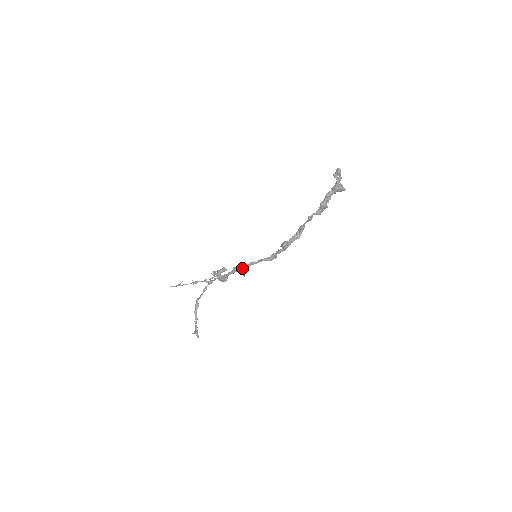
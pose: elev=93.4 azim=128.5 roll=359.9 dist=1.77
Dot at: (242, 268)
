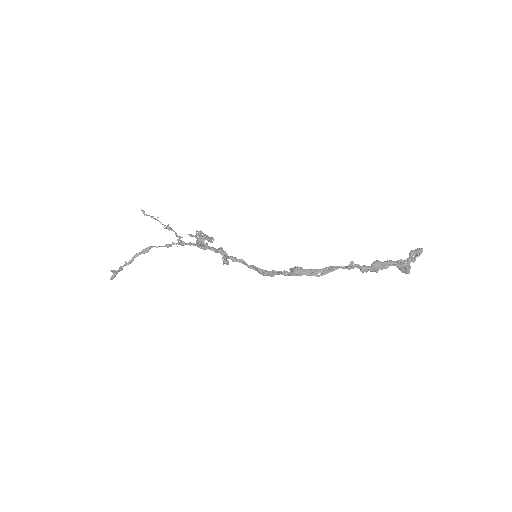
Dot at: occluded
